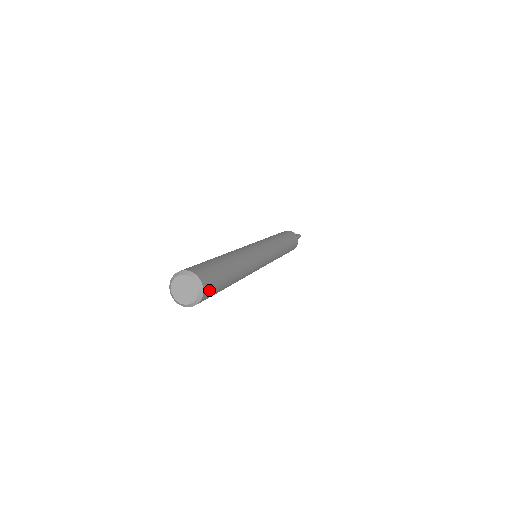
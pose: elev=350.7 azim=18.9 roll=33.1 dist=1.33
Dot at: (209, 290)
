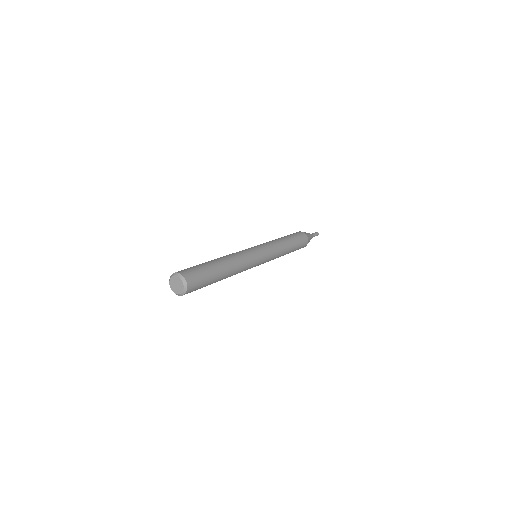
Dot at: (193, 281)
